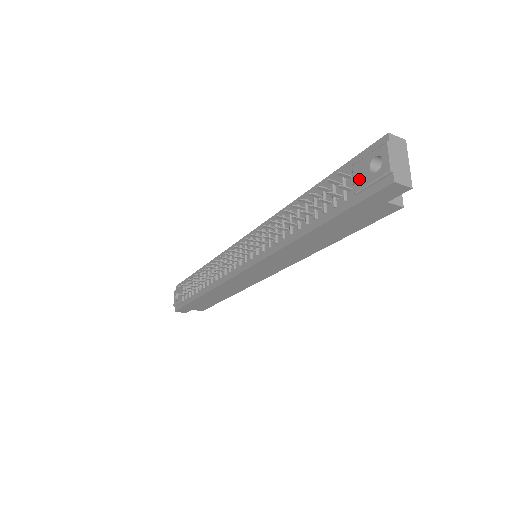
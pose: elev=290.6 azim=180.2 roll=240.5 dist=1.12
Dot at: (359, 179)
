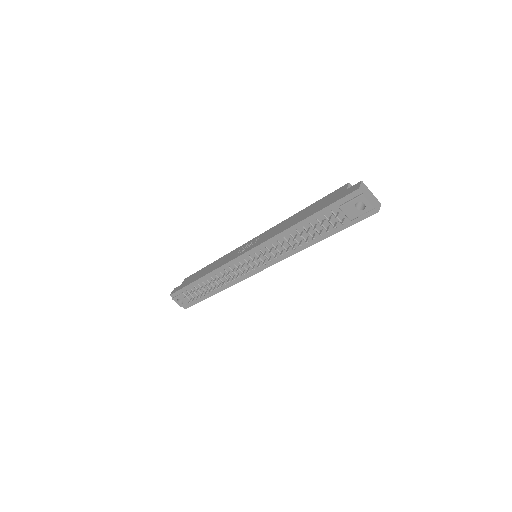
Dot at: (350, 214)
